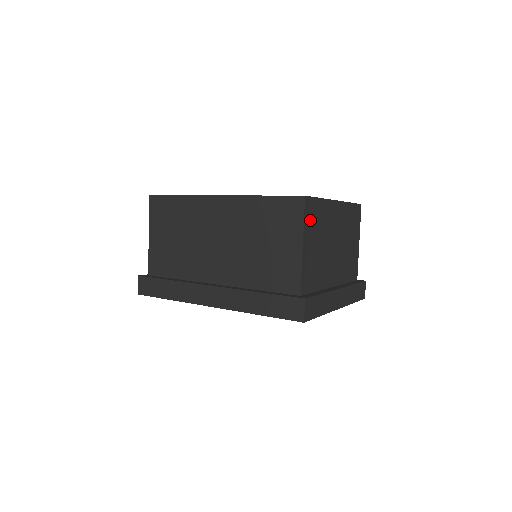
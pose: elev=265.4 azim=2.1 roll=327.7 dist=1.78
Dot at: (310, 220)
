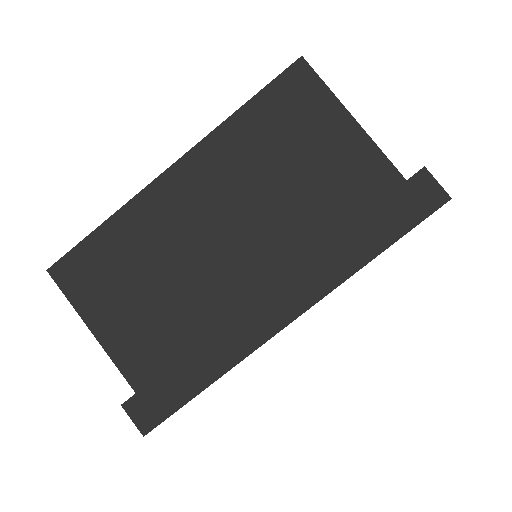
Dot at: occluded
